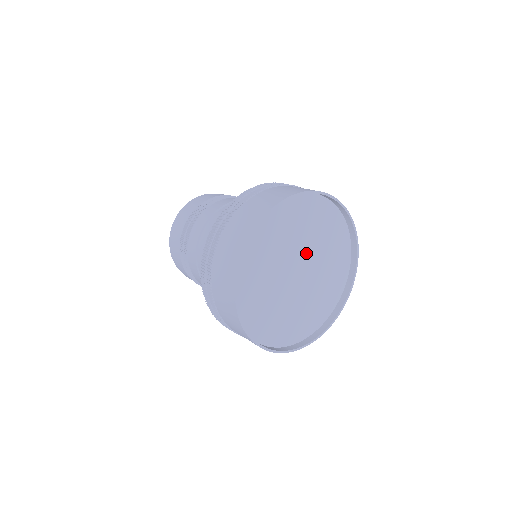
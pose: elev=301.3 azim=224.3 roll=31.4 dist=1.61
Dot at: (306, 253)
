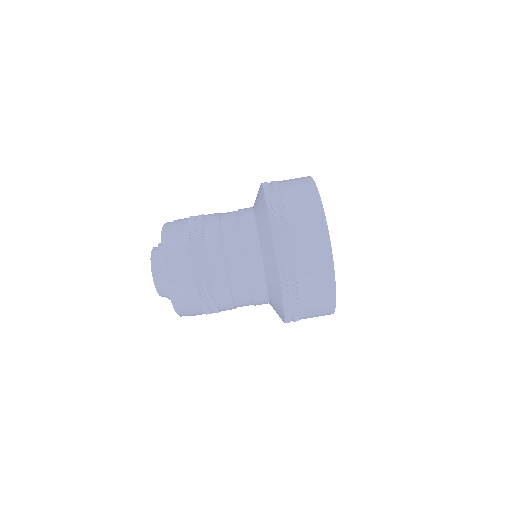
Dot at: occluded
